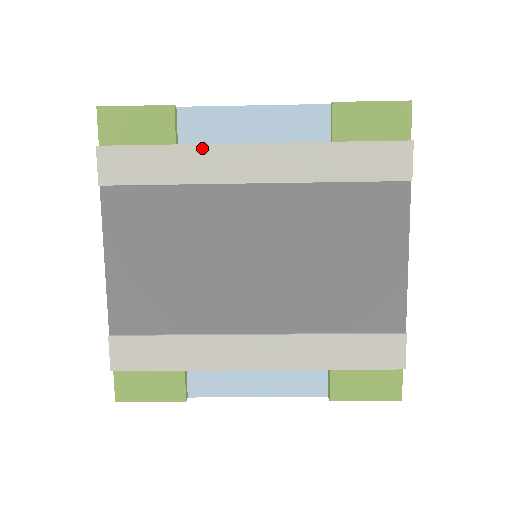
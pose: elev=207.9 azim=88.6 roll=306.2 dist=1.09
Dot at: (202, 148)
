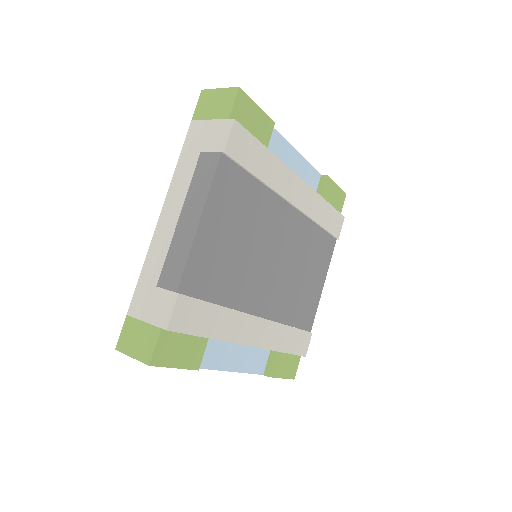
Dot at: (282, 165)
